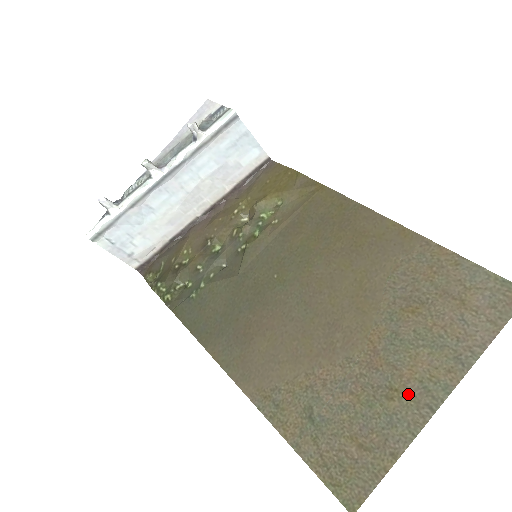
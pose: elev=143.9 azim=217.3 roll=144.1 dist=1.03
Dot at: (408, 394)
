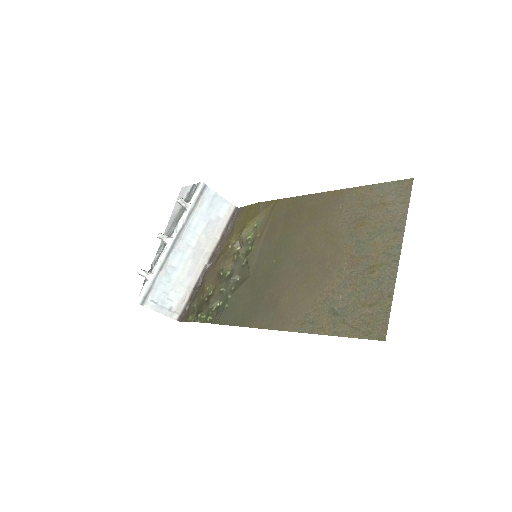
Dot at: (381, 263)
